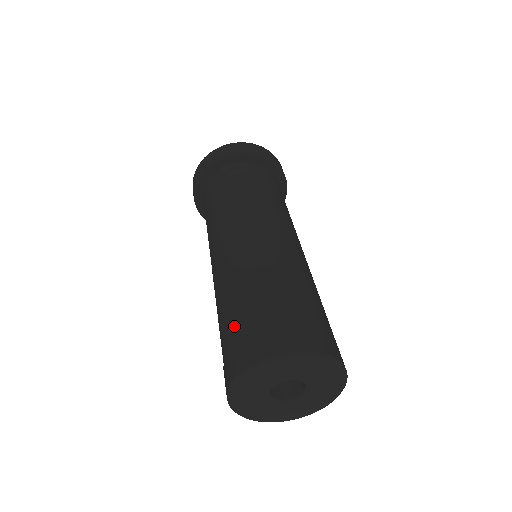
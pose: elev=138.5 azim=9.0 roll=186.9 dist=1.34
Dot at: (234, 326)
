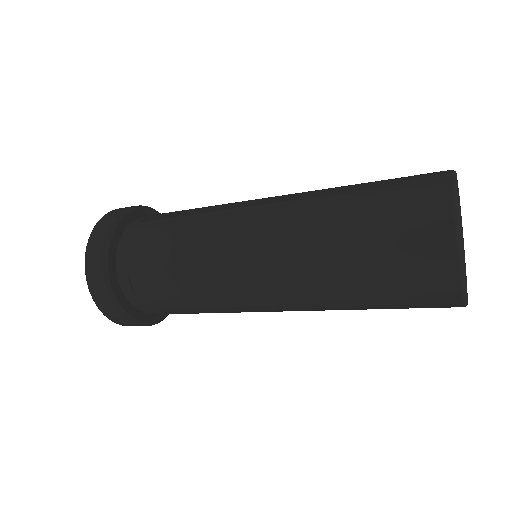
Dot at: (382, 209)
